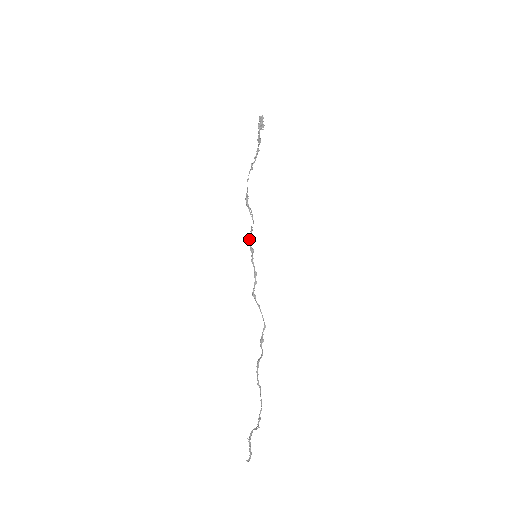
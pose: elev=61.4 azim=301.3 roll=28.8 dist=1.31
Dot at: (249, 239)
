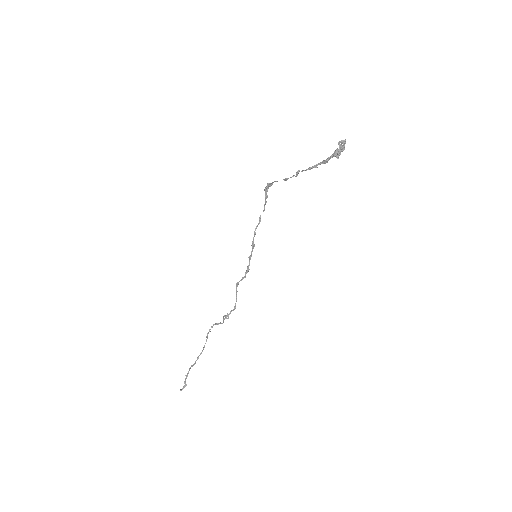
Dot at: (254, 232)
